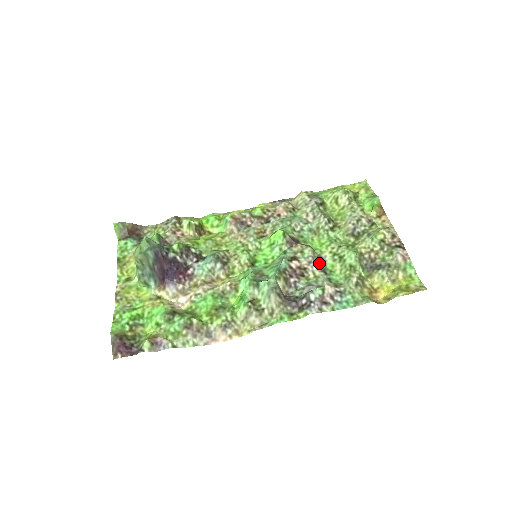
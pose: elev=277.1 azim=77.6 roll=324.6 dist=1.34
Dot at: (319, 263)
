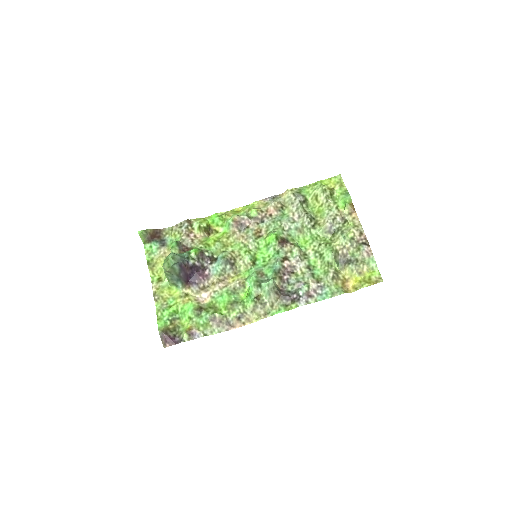
Dot at: (305, 261)
